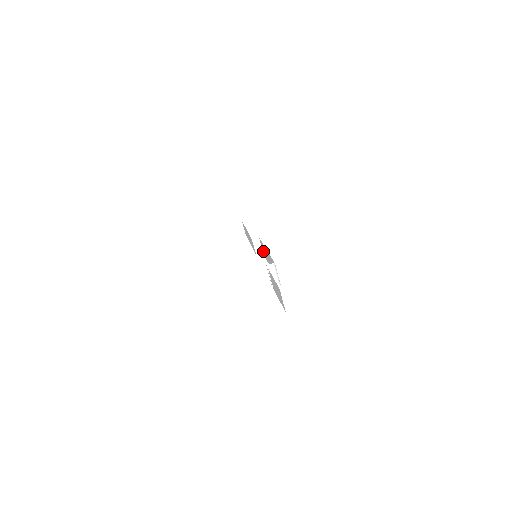
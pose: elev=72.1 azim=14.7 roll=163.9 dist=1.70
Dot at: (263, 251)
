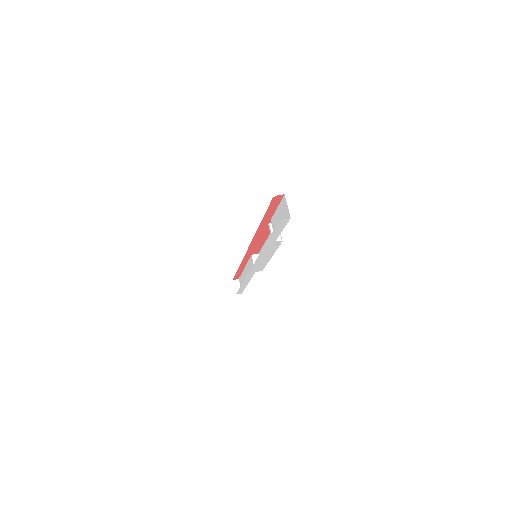
Dot at: occluded
